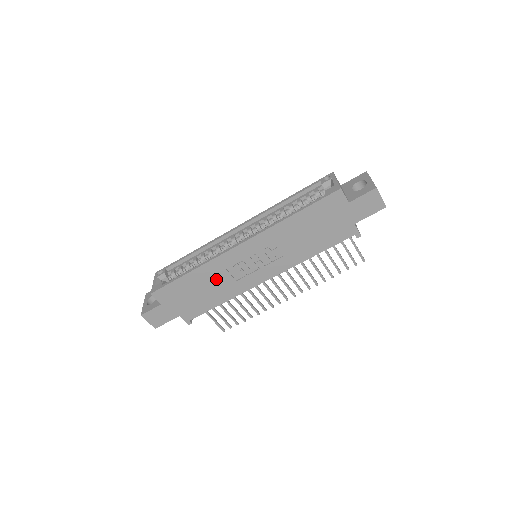
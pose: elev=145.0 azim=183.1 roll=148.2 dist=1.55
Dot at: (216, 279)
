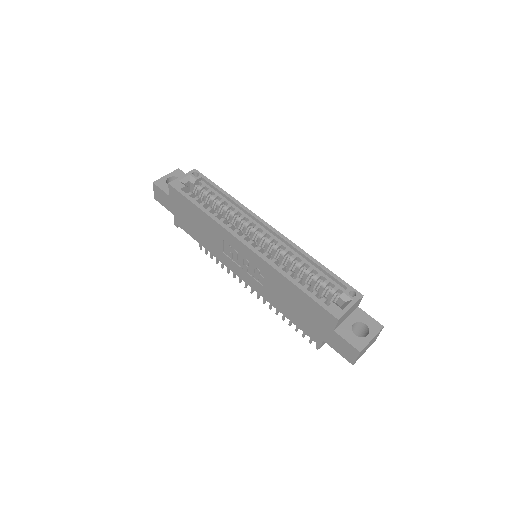
Dot at: (213, 234)
